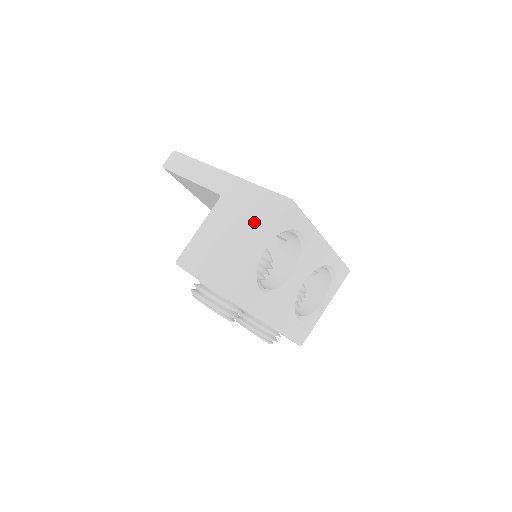
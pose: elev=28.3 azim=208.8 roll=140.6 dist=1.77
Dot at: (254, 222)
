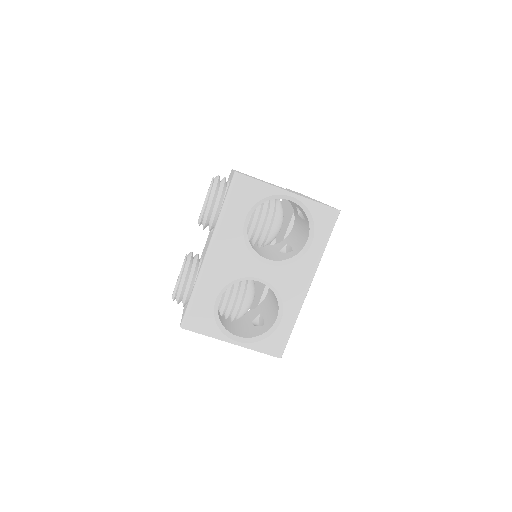
Dot at: occluded
